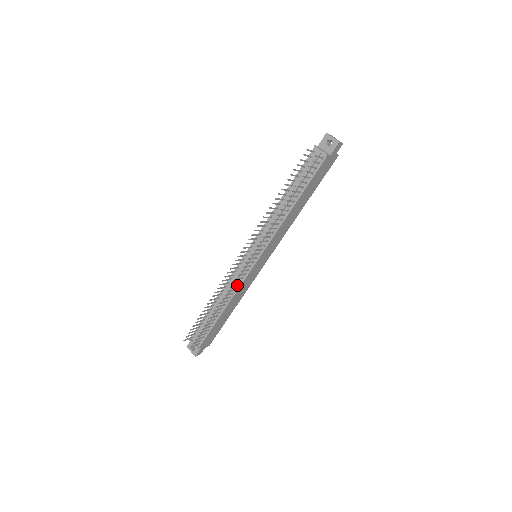
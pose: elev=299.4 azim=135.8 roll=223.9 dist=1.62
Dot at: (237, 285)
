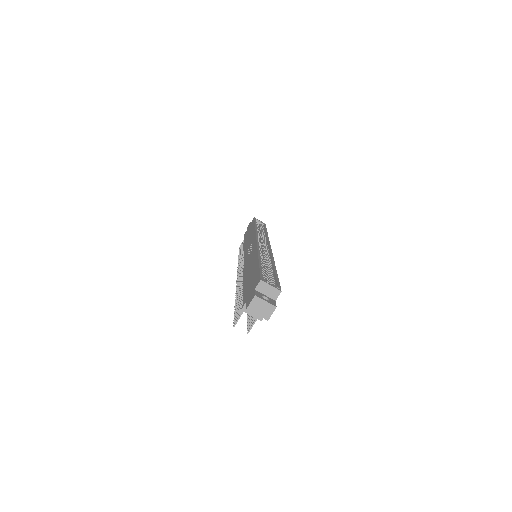
Dot at: occluded
